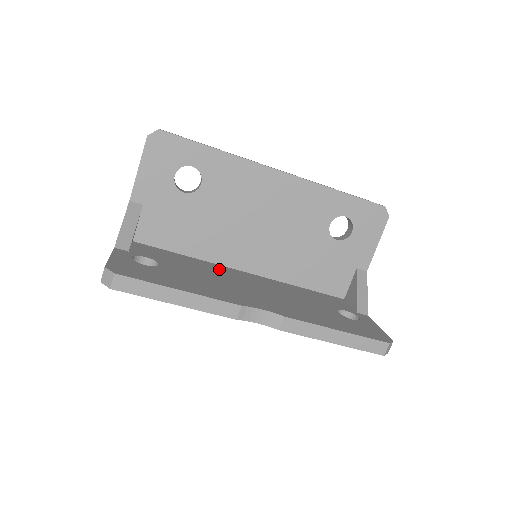
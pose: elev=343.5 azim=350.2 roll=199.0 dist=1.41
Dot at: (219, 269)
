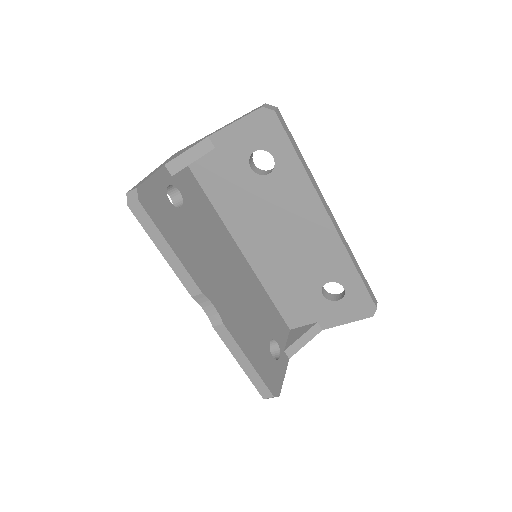
Dot at: (225, 238)
